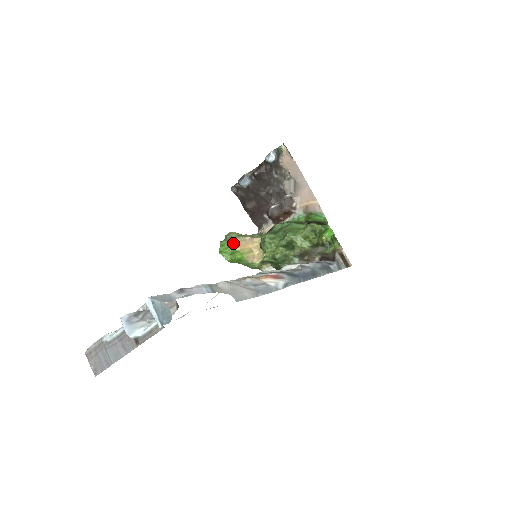
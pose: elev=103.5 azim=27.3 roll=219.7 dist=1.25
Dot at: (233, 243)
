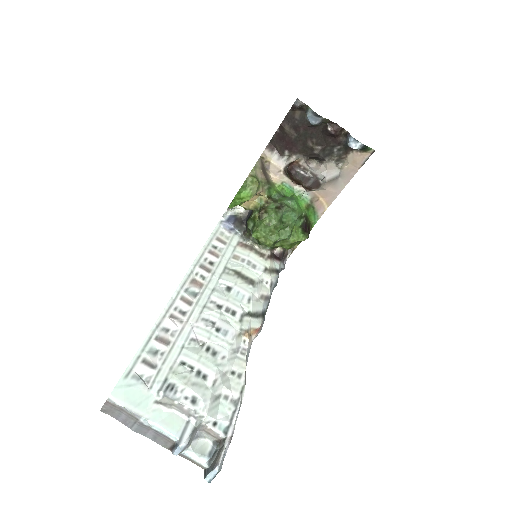
Dot at: occluded
